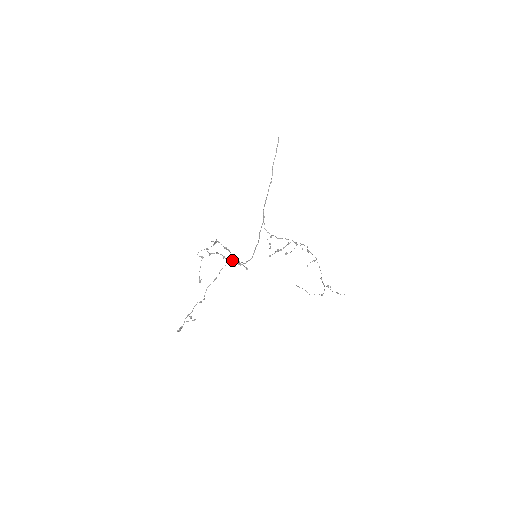
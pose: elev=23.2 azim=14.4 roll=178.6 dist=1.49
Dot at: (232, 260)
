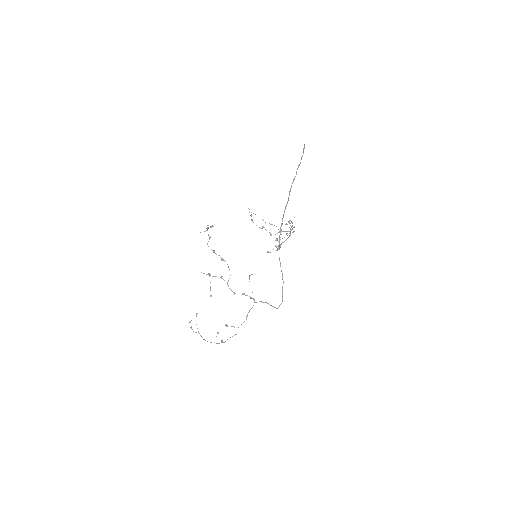
Dot at: (262, 302)
